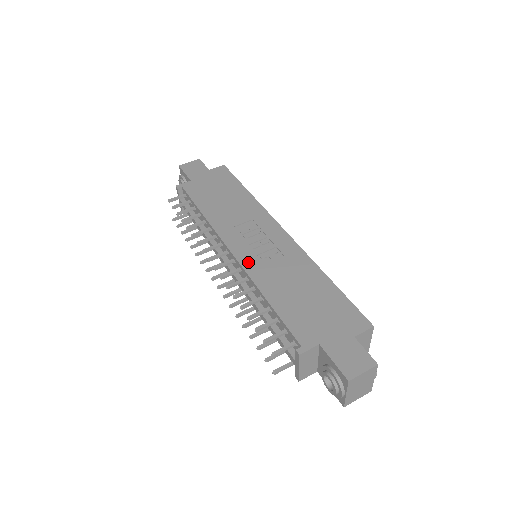
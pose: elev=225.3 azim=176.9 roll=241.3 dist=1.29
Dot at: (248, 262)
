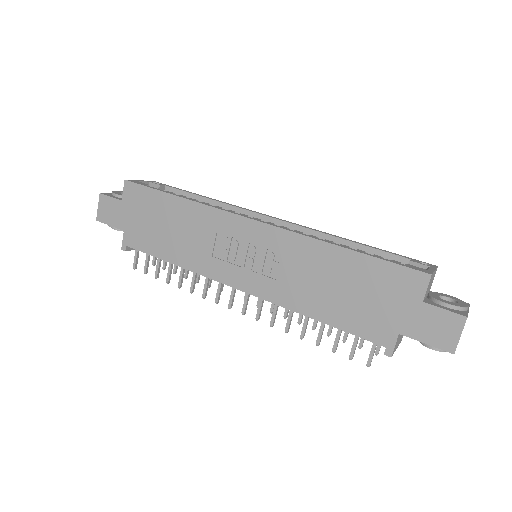
Dot at: (262, 290)
